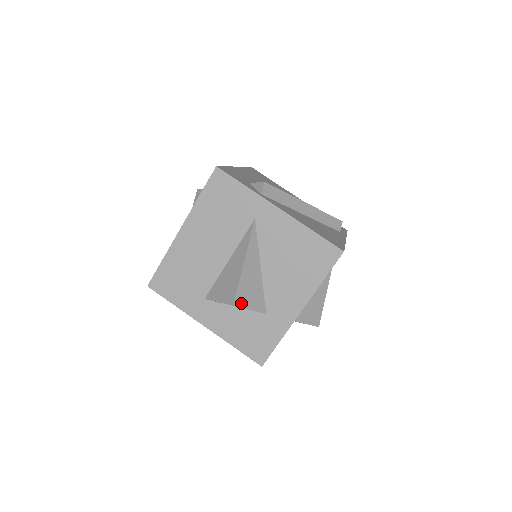
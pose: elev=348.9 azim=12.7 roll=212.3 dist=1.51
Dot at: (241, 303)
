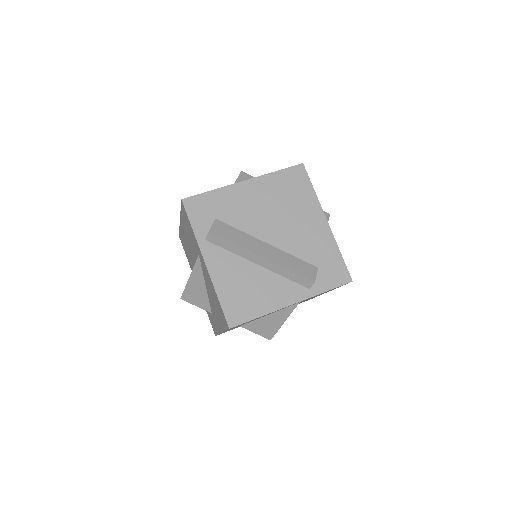
Dot at: (187, 300)
